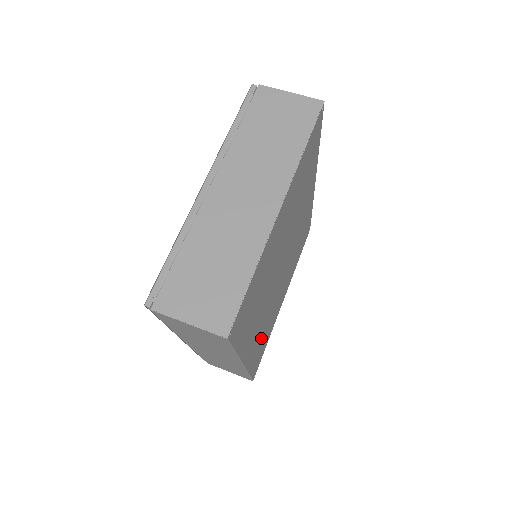
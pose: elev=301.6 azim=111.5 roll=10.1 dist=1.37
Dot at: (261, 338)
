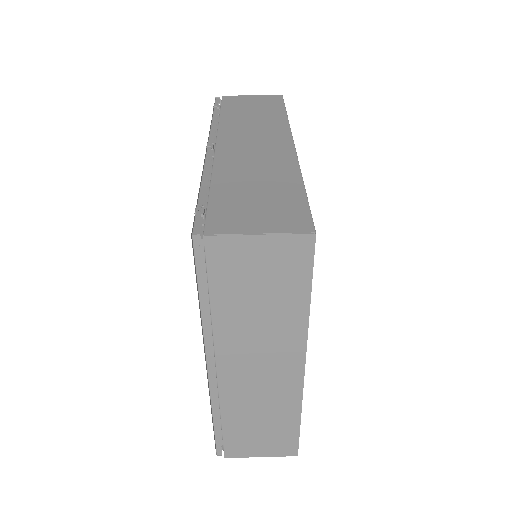
Dot at: occluded
